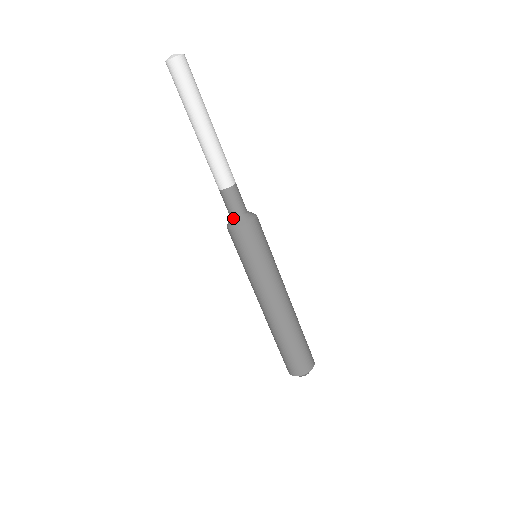
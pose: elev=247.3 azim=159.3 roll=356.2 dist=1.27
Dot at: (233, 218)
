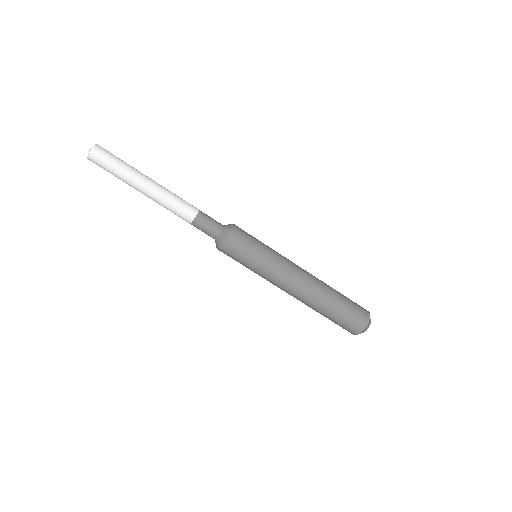
Dot at: (216, 237)
